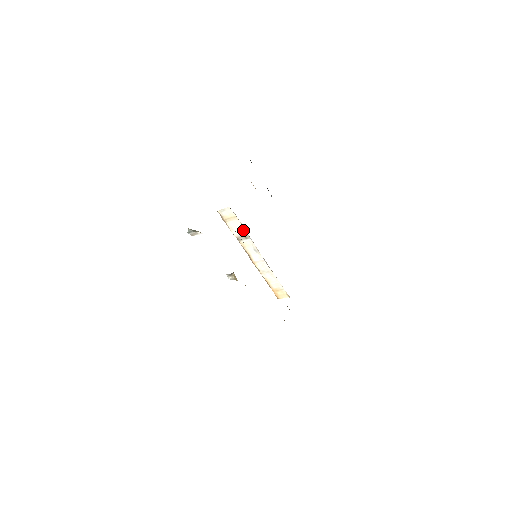
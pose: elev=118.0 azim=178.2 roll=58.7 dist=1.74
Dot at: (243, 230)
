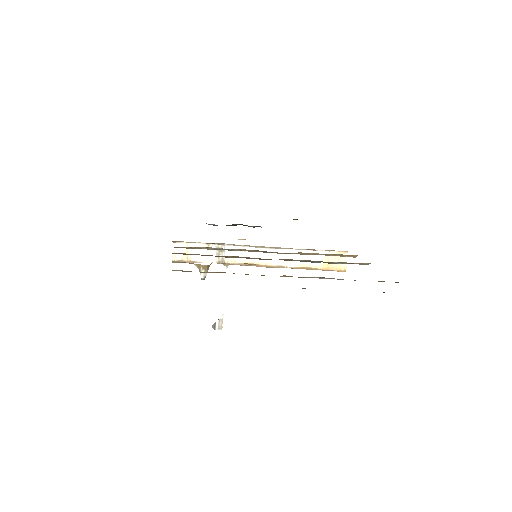
Dot at: occluded
